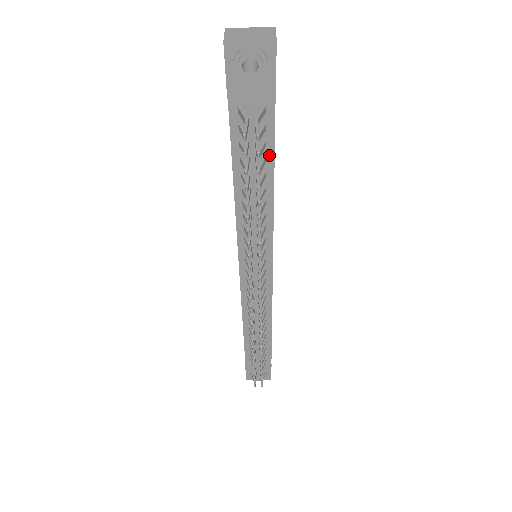
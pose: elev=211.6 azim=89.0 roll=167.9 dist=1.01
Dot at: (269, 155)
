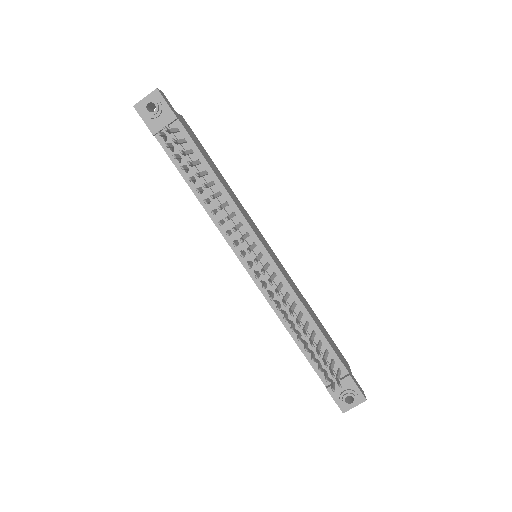
Dot at: (200, 158)
